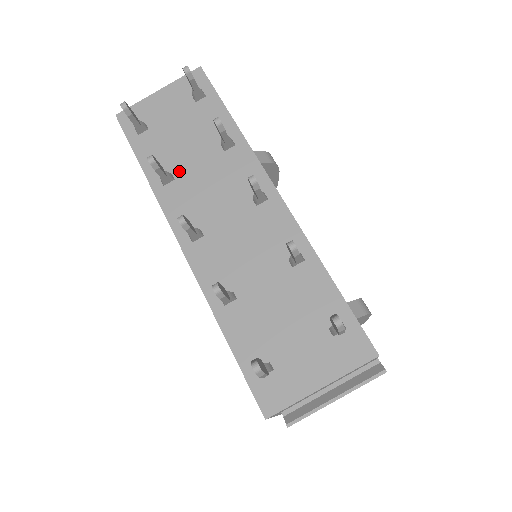
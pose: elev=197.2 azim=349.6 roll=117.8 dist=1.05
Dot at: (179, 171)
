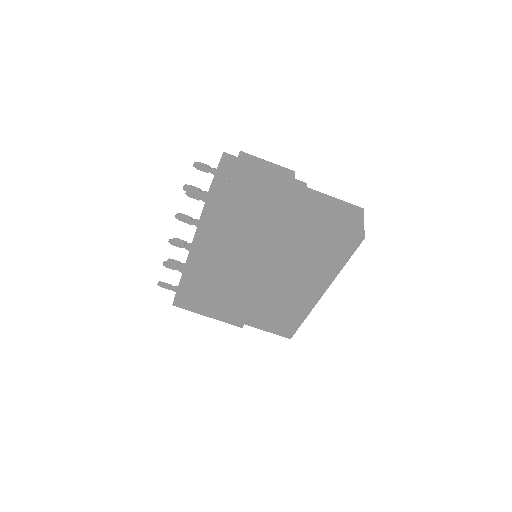
Dot at: occluded
